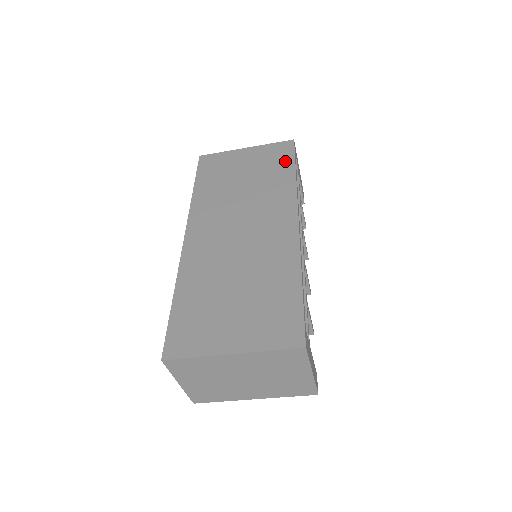
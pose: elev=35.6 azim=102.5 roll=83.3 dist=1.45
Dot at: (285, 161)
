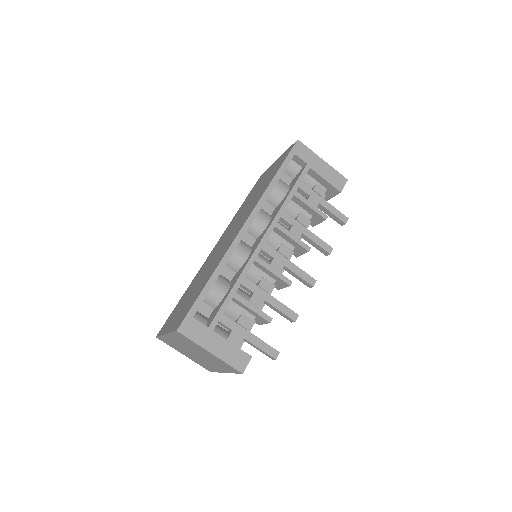
Dot at: (279, 166)
